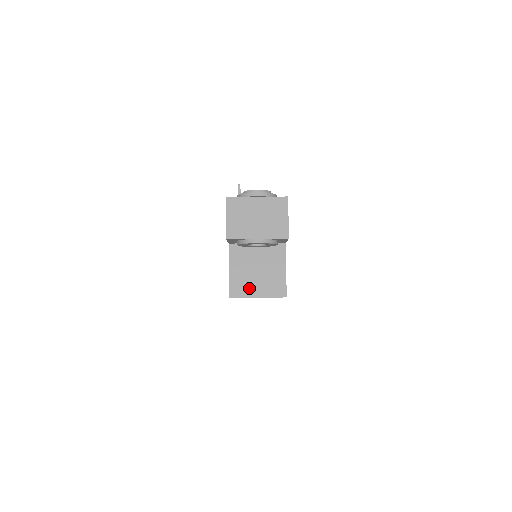
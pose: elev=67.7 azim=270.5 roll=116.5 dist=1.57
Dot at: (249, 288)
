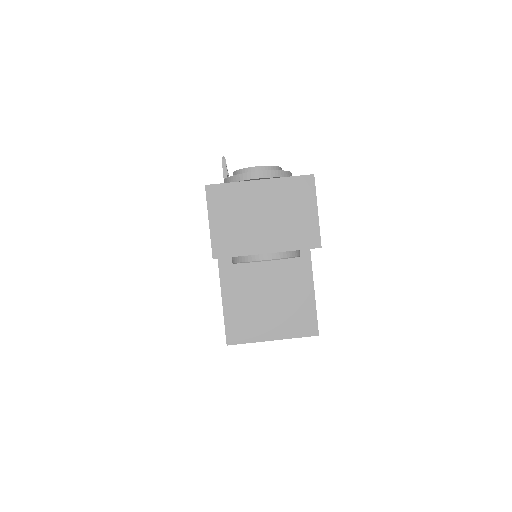
Dot at: (257, 327)
